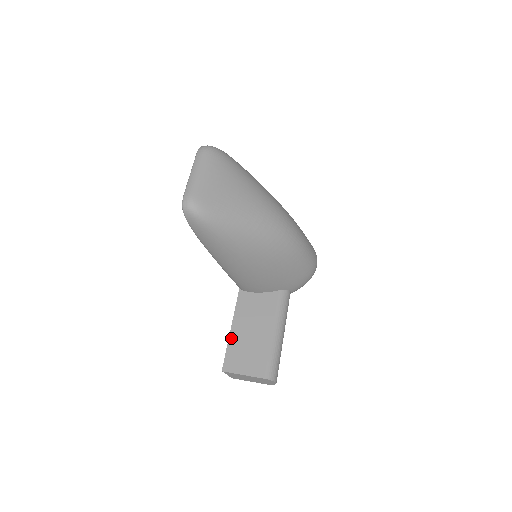
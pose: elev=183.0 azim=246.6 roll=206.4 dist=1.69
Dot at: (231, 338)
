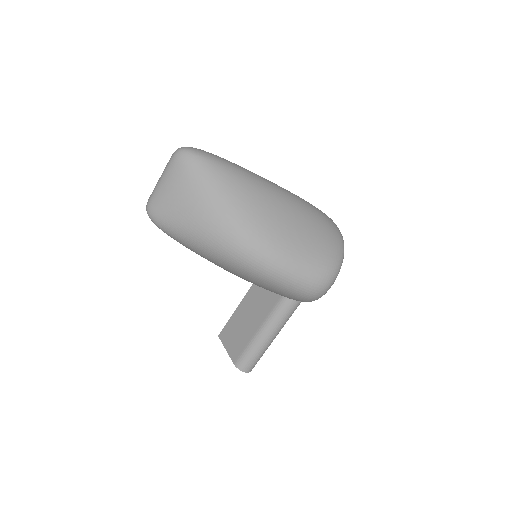
Dot at: (234, 314)
